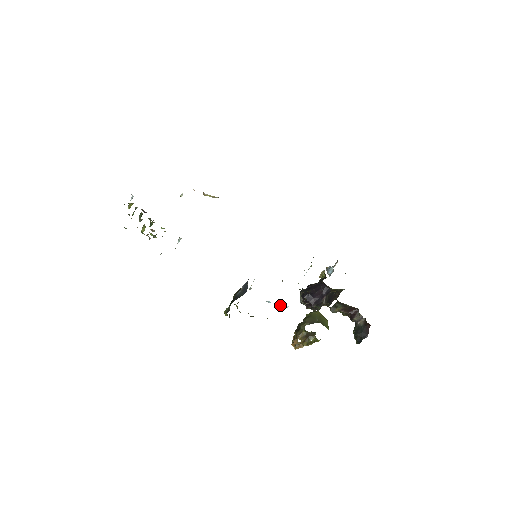
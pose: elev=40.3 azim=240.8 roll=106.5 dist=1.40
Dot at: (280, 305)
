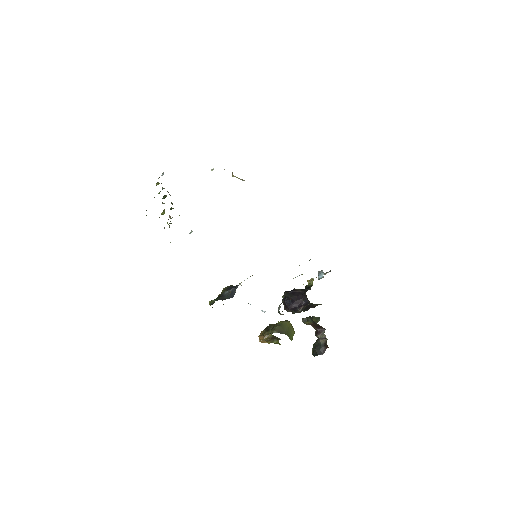
Dot at: occluded
